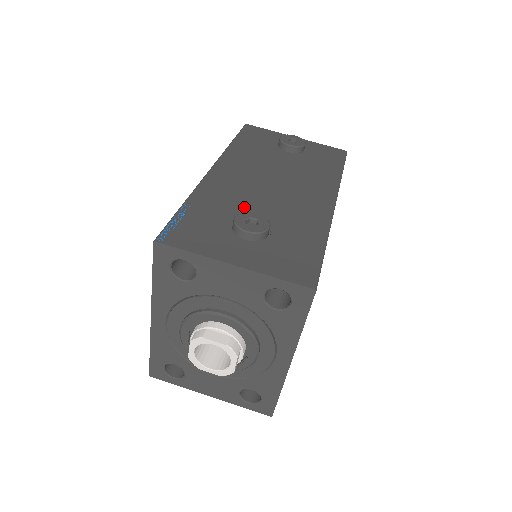
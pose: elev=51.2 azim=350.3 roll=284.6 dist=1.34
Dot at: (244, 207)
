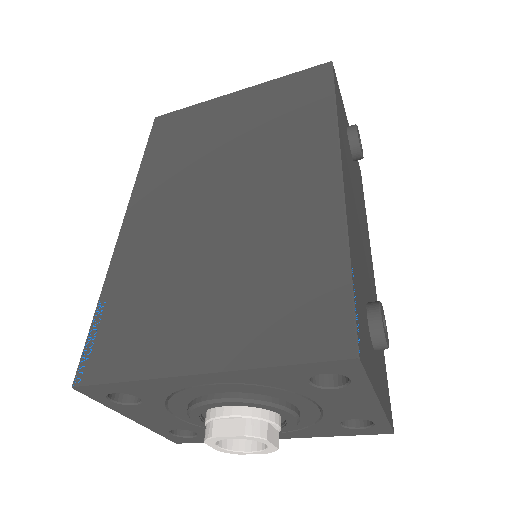
Dot at: (363, 275)
